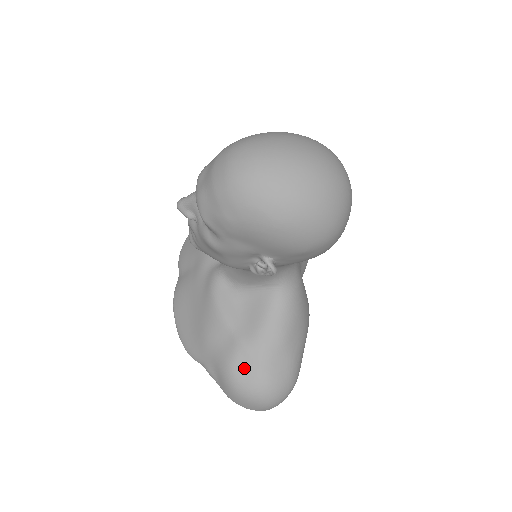
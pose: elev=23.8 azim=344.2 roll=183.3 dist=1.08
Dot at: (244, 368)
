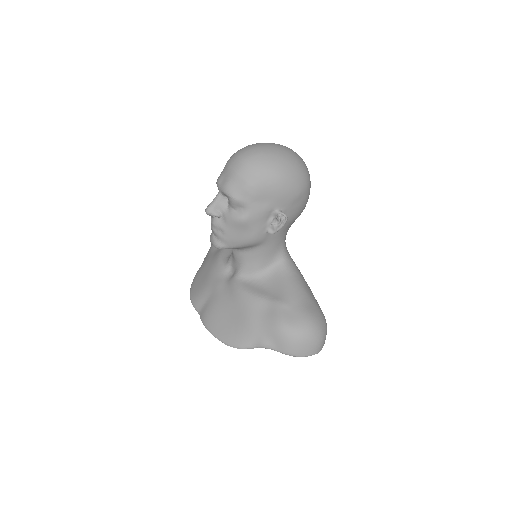
Dot at: (290, 316)
